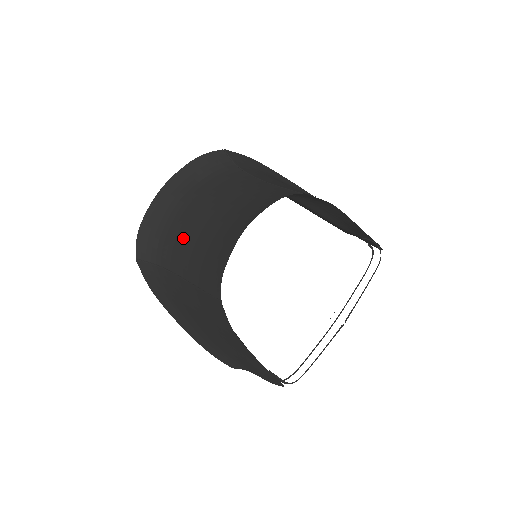
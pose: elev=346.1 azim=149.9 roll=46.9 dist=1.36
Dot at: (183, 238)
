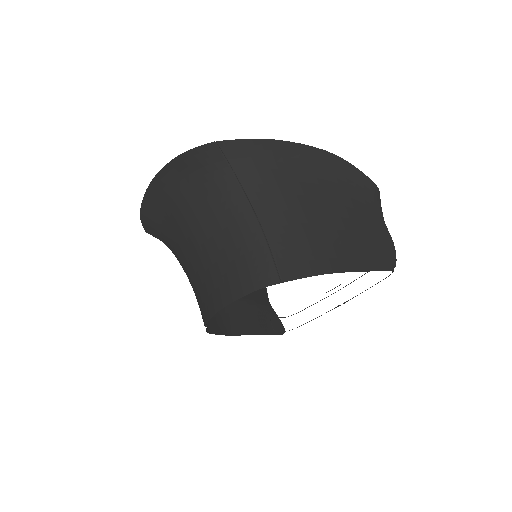
Dot at: (179, 245)
